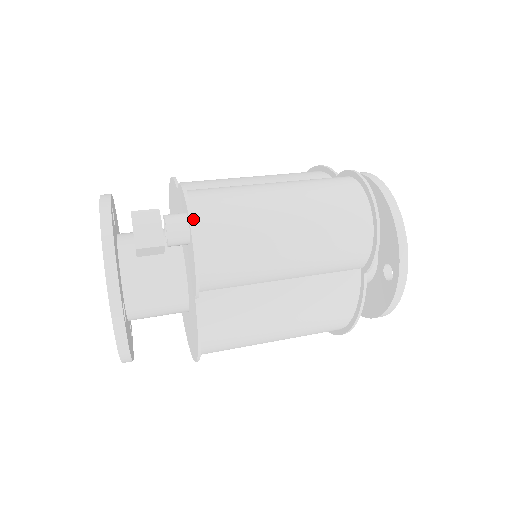
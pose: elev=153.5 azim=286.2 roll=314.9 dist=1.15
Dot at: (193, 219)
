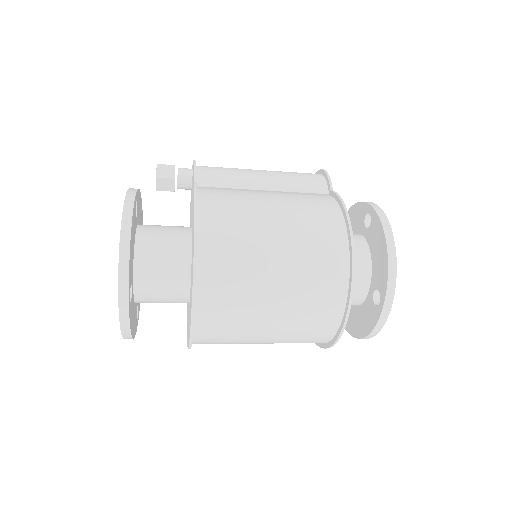
Dot at: occluded
